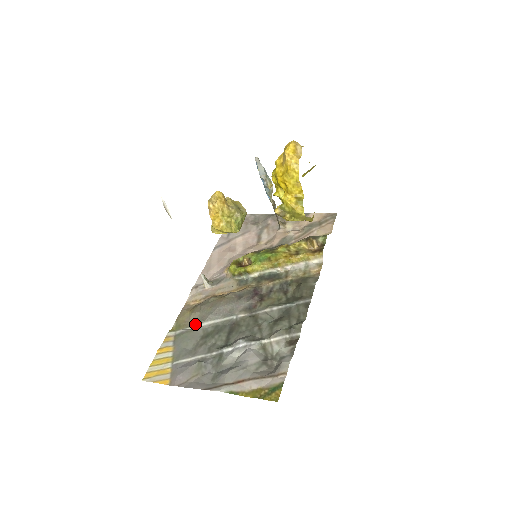
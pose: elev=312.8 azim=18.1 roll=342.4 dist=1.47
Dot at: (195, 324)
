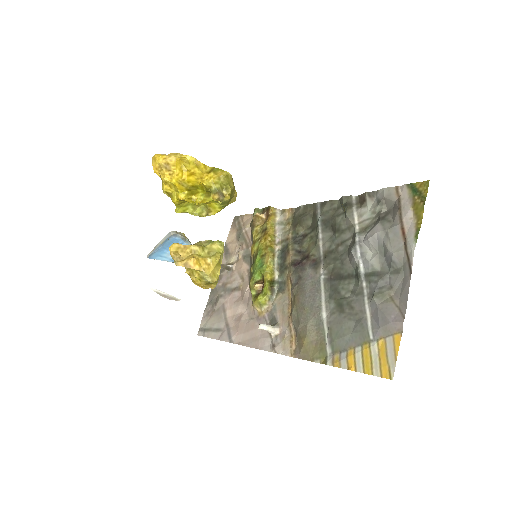
Dot at: (322, 327)
